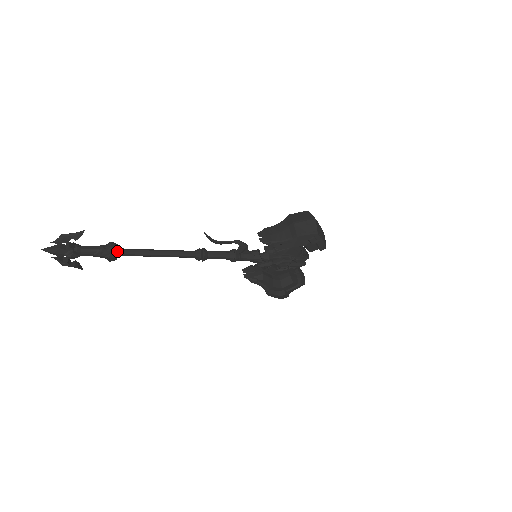
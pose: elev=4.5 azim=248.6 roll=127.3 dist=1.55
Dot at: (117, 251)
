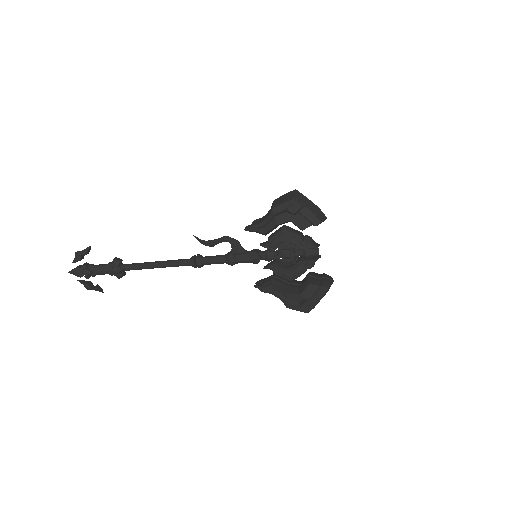
Dot at: (121, 265)
